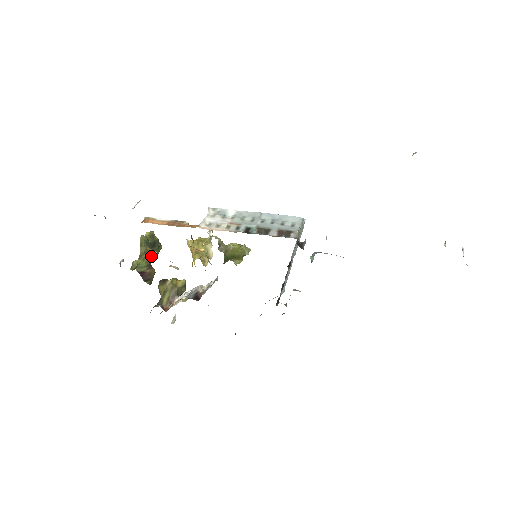
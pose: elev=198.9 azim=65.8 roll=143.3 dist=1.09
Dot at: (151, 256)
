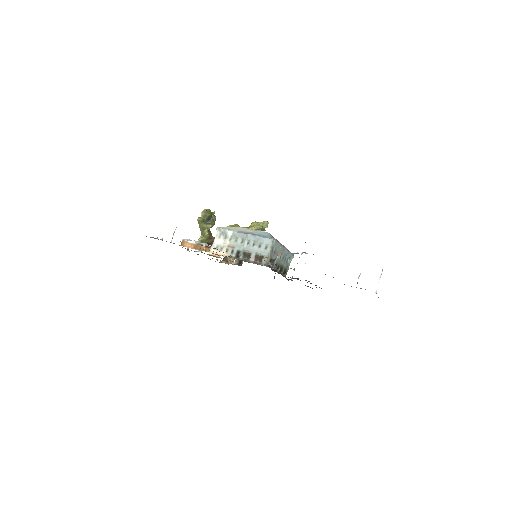
Dot at: occluded
